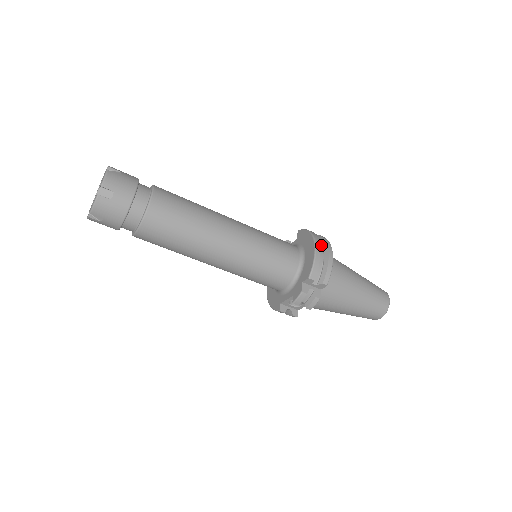
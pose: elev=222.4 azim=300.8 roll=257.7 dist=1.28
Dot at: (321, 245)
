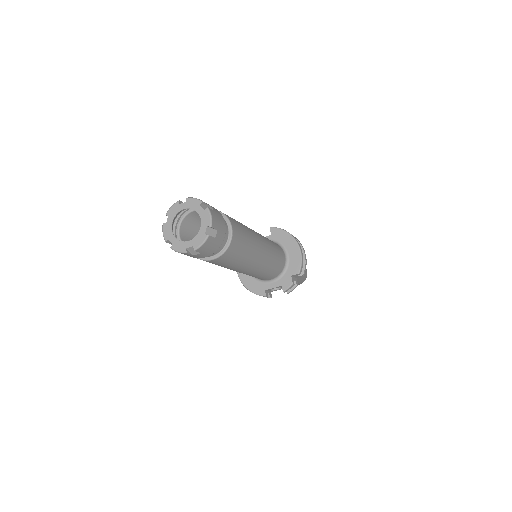
Dot at: occluded
